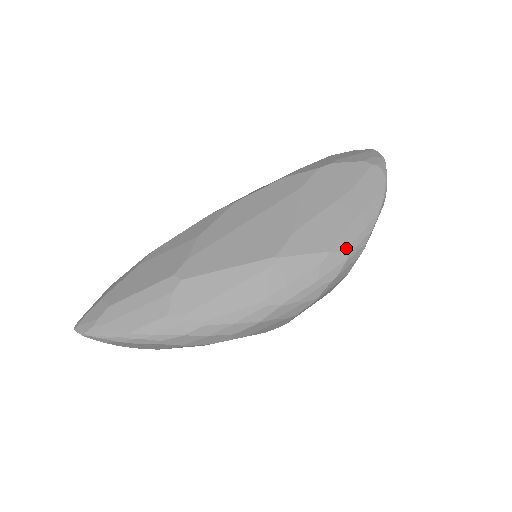
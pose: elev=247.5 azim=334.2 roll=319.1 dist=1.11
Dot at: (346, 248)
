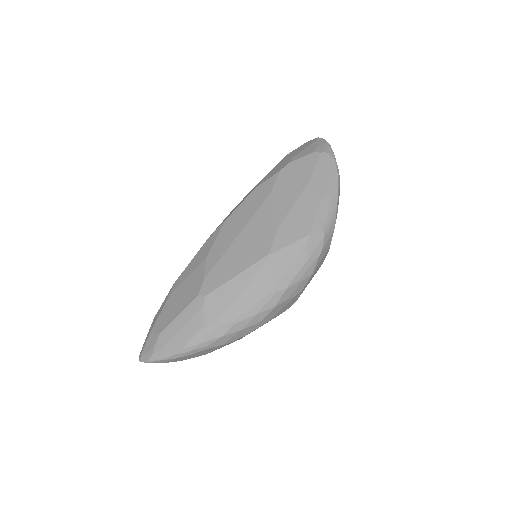
Dot at: (321, 228)
